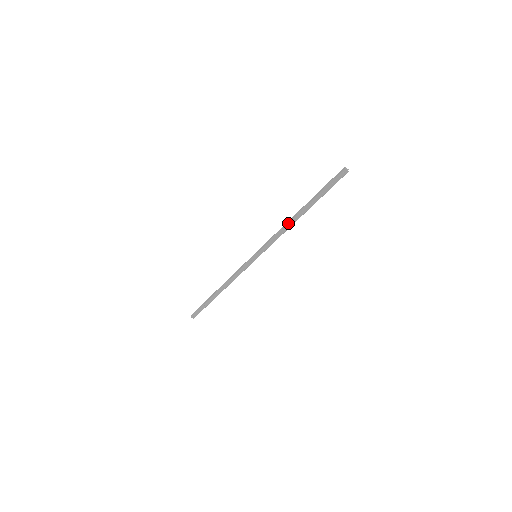
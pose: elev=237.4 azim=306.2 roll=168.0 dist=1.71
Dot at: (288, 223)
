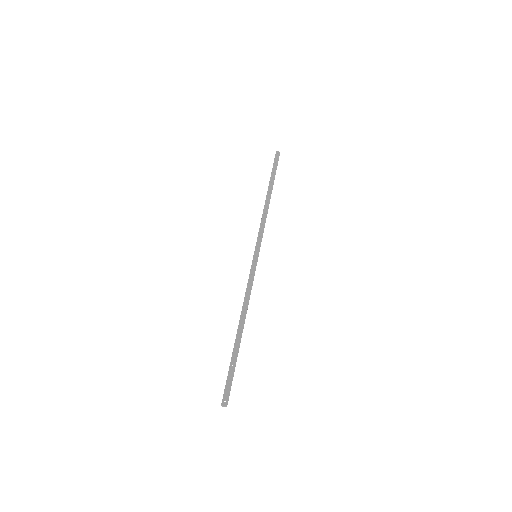
Dot at: (264, 207)
